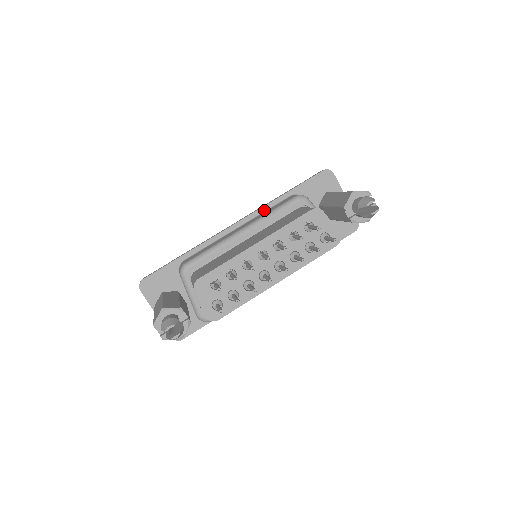
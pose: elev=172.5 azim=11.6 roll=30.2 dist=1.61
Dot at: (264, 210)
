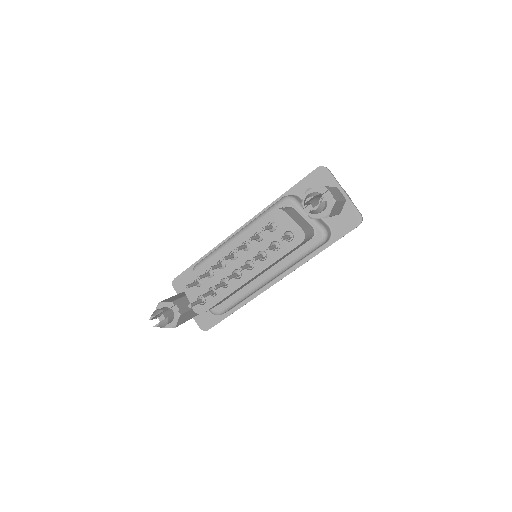
Dot at: occluded
